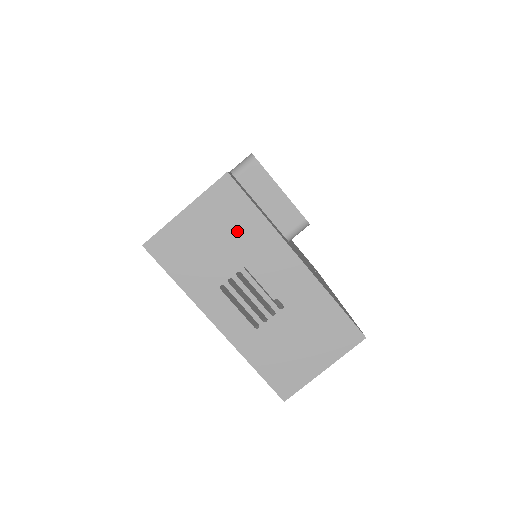
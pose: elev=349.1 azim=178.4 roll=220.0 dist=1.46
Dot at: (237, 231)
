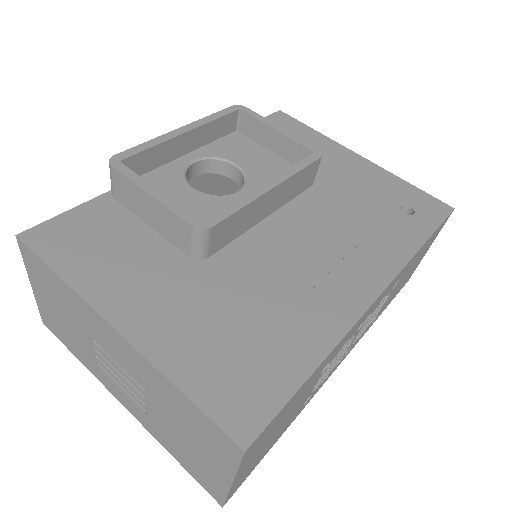
Dot at: (63, 301)
